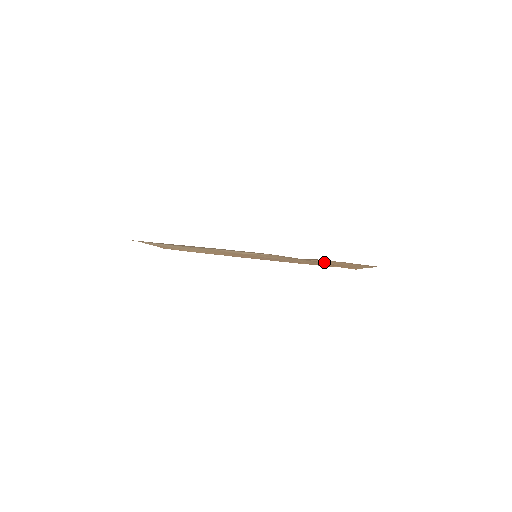
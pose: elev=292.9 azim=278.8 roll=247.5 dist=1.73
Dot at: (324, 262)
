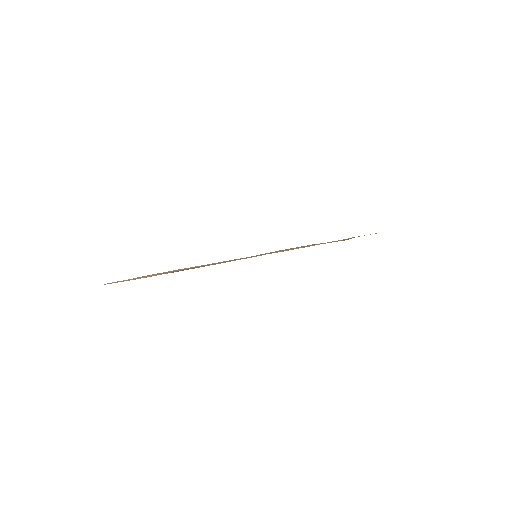
Dot at: occluded
